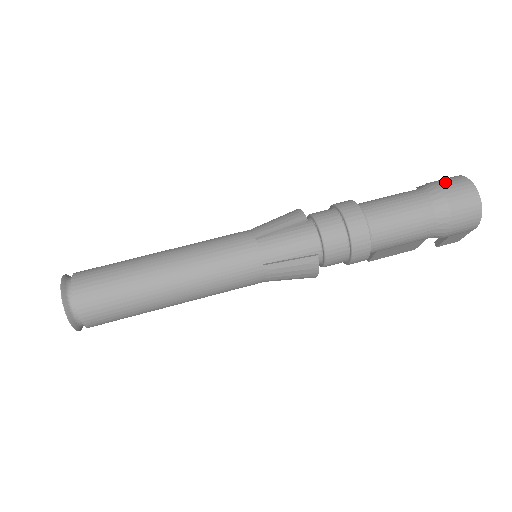
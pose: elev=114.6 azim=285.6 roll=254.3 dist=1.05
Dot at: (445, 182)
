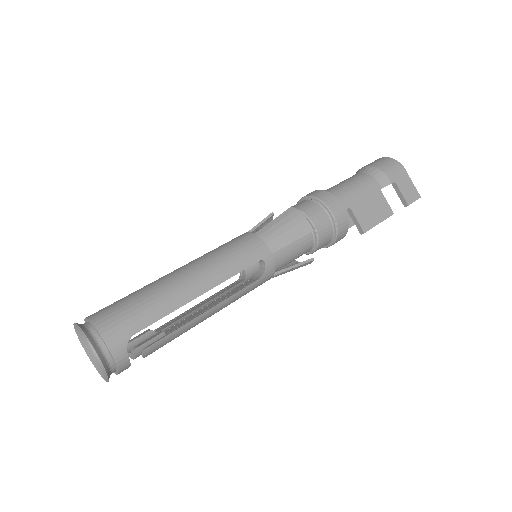
Dot at: occluded
